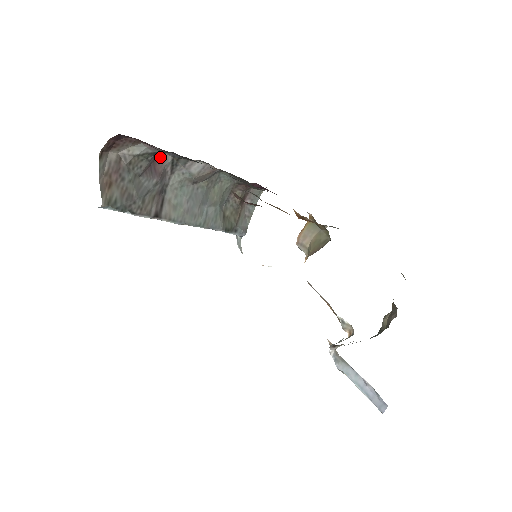
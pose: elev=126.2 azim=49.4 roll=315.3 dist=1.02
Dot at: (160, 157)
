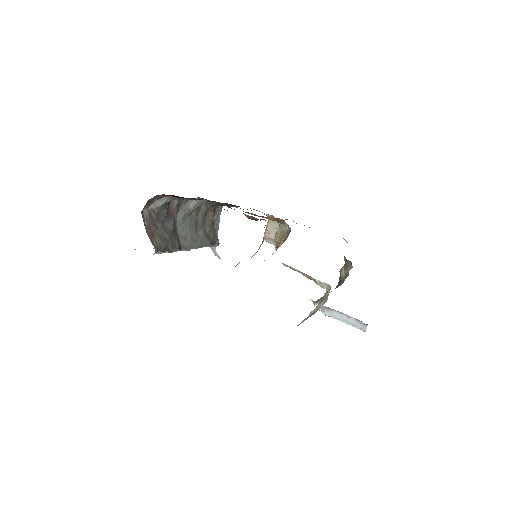
Dot at: (170, 203)
